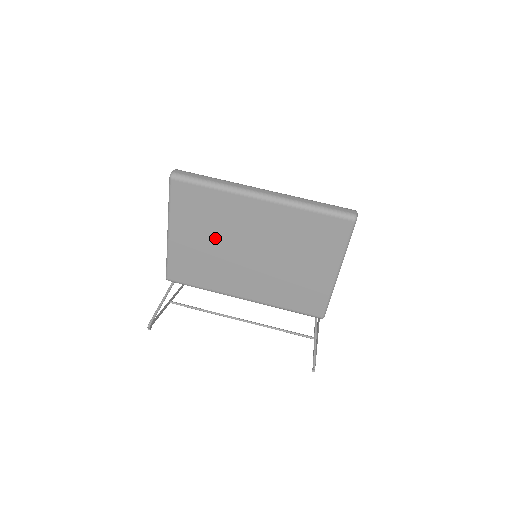
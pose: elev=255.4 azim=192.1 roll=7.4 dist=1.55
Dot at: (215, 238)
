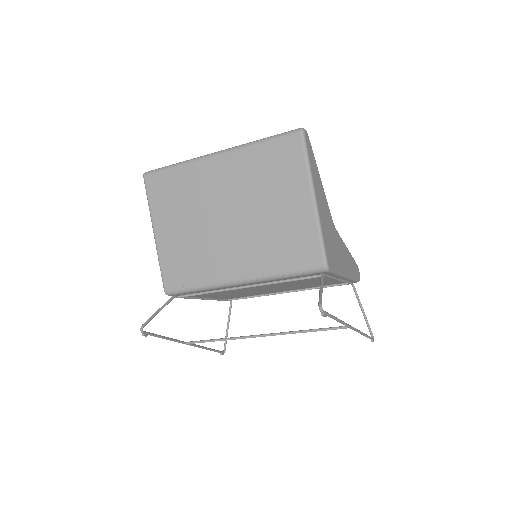
Dot at: (192, 218)
